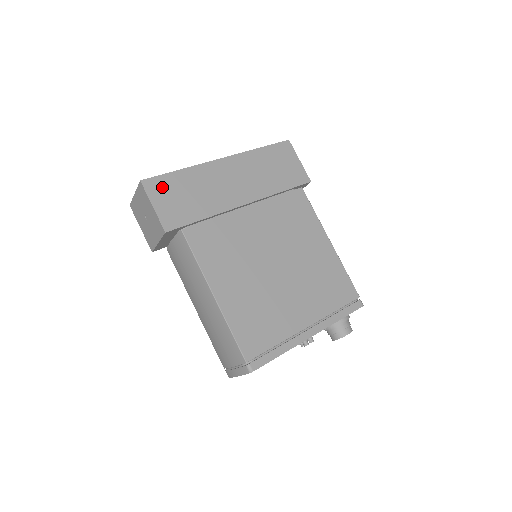
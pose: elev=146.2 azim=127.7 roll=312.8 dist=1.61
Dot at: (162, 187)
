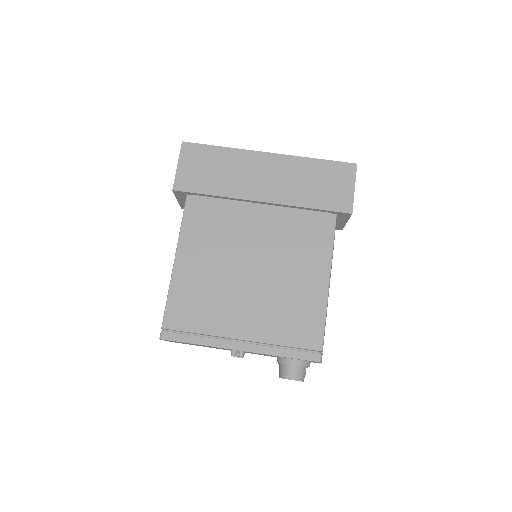
Dot at: (196, 154)
